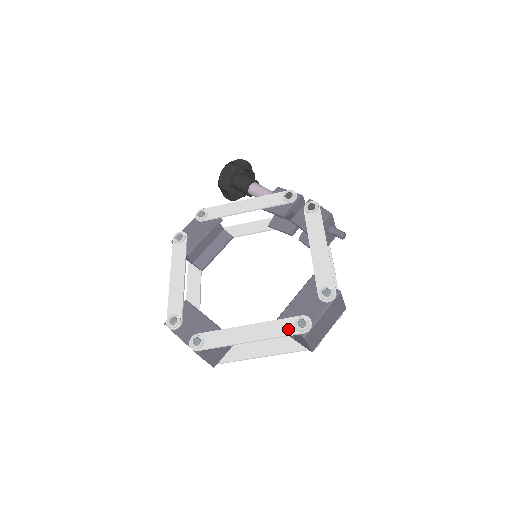
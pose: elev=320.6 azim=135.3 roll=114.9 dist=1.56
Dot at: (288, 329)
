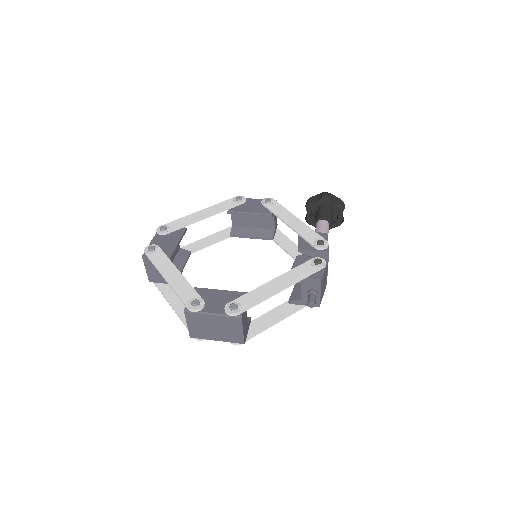
Dot at: (187, 297)
